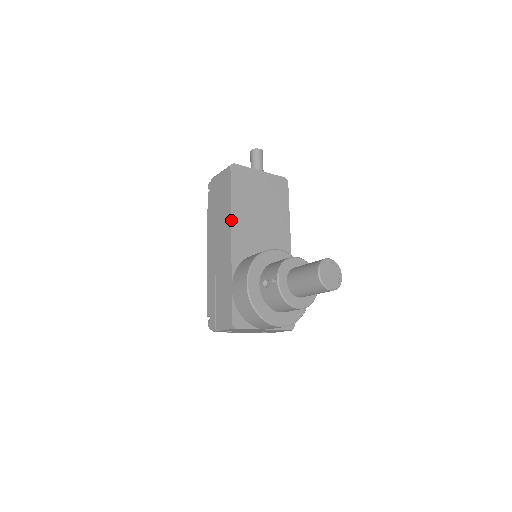
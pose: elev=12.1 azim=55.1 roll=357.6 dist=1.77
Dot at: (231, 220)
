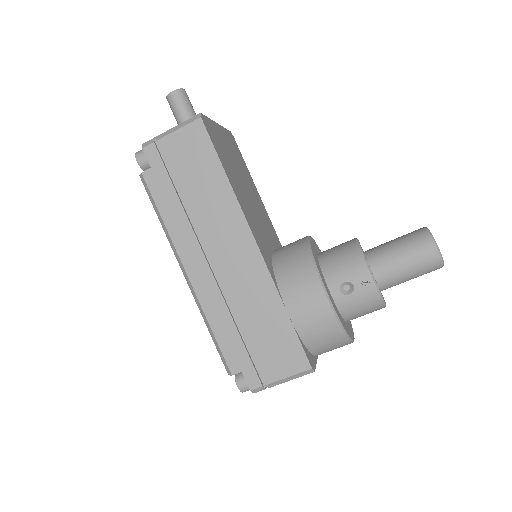
Dot at: (242, 209)
